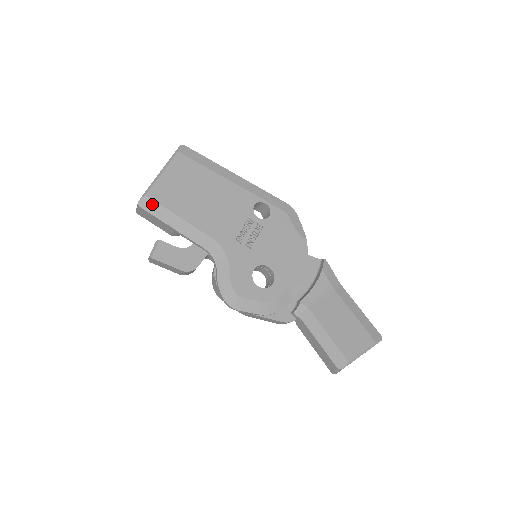
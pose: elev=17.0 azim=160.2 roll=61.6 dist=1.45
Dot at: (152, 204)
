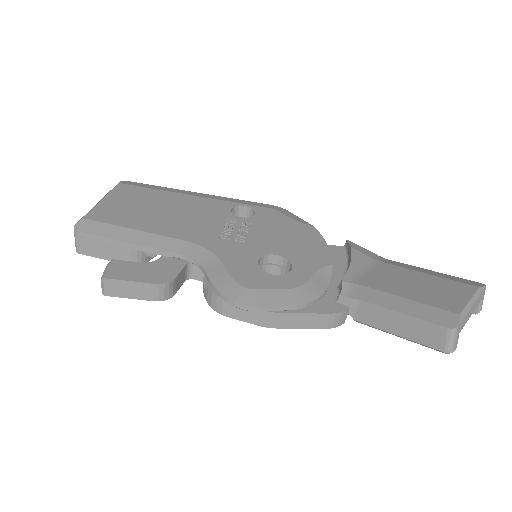
Dot at: (93, 225)
